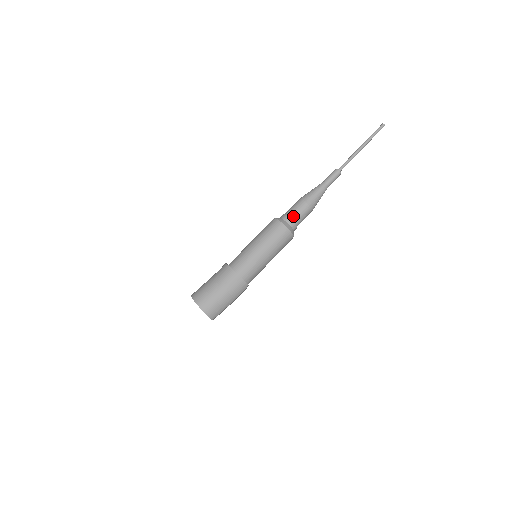
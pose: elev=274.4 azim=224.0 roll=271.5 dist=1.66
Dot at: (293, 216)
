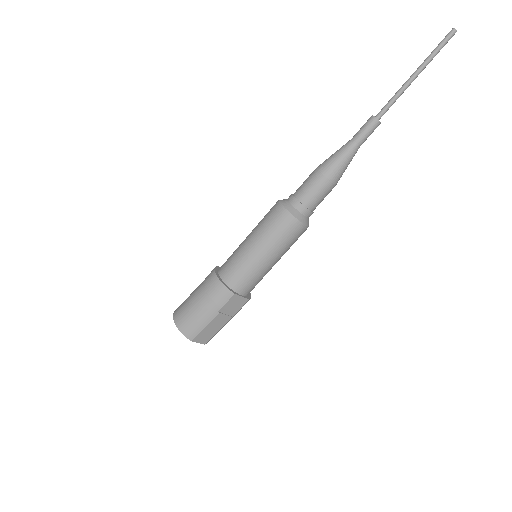
Dot at: (299, 192)
